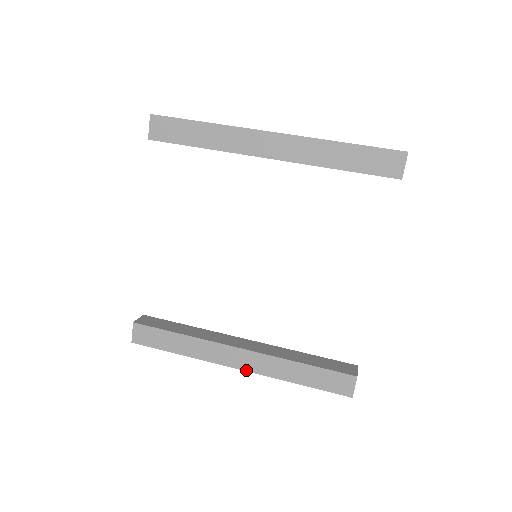
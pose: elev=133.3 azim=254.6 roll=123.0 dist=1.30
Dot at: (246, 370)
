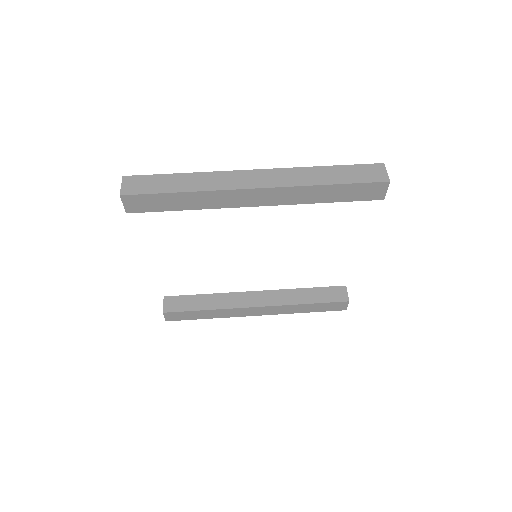
Dot at: occluded
